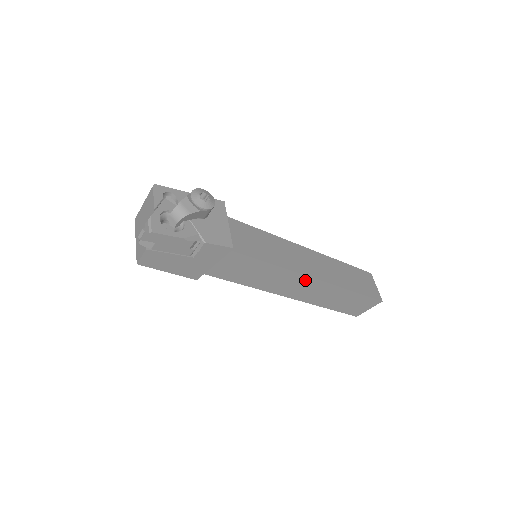
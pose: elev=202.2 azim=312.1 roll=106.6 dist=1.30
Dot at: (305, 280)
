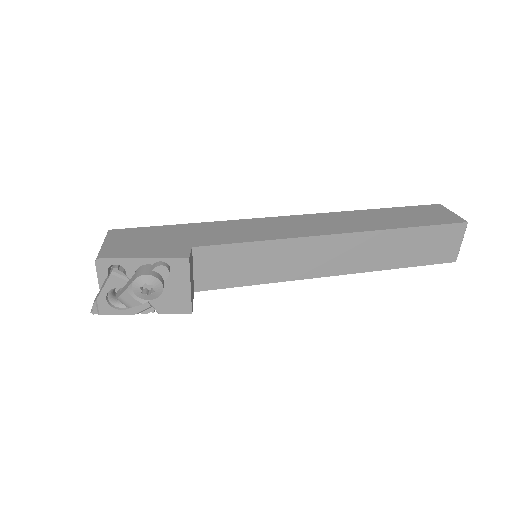
Dot at: occluded
